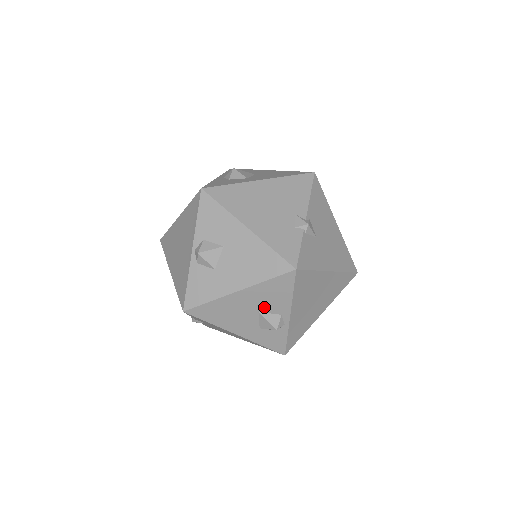
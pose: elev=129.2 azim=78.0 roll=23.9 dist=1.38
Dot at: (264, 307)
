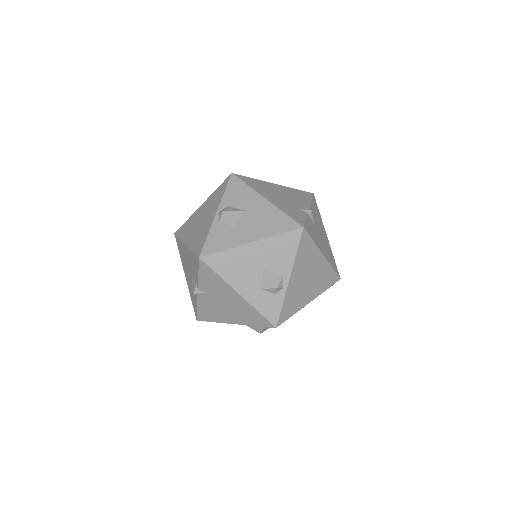
Dot at: (270, 264)
